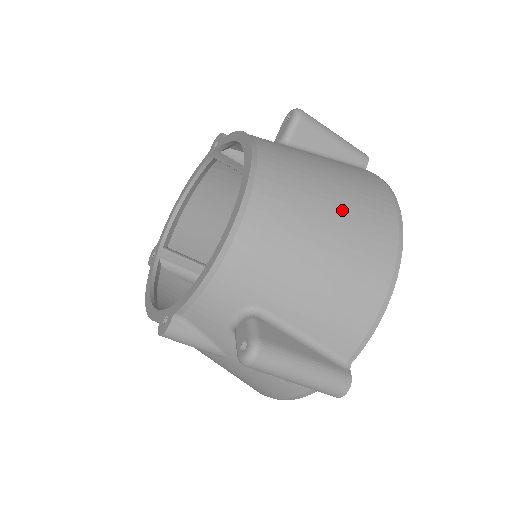
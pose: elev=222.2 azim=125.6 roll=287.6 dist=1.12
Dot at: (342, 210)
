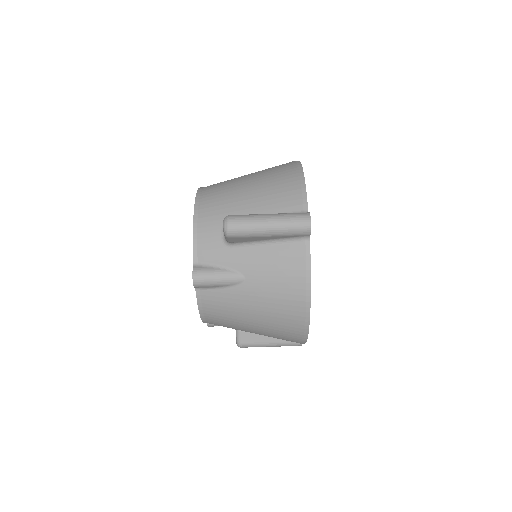
Dot at: occluded
